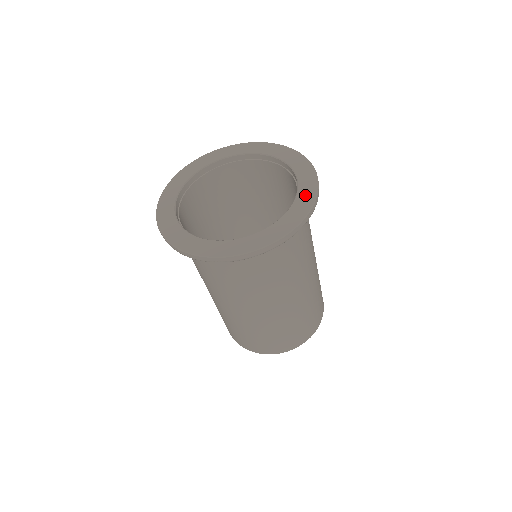
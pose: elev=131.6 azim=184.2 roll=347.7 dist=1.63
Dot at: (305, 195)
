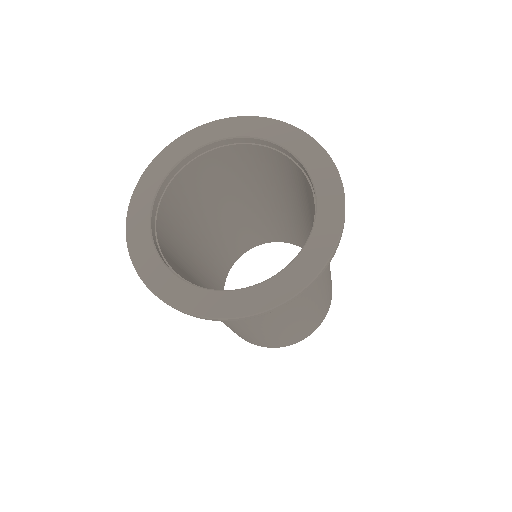
Dot at: (328, 213)
